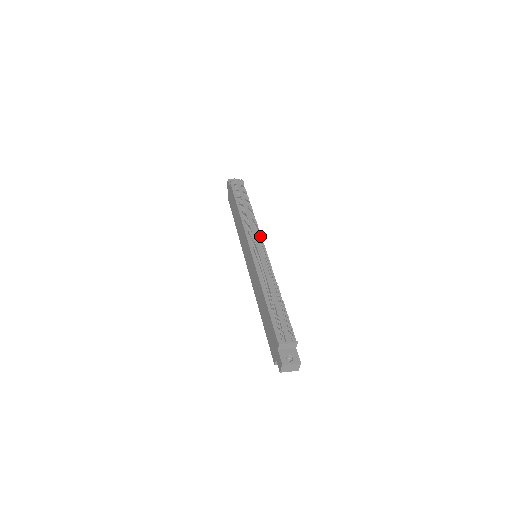
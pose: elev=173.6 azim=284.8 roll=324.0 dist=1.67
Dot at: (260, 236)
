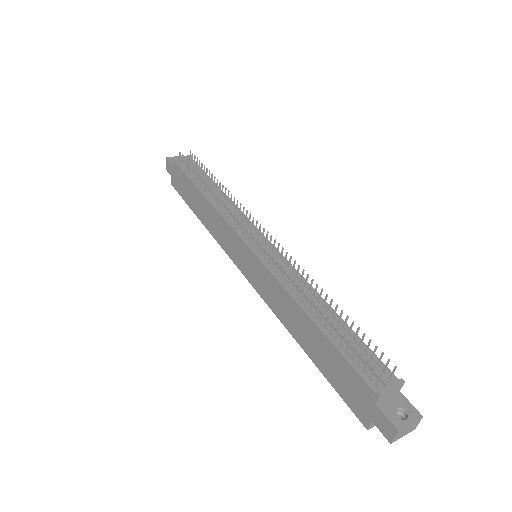
Dot at: (256, 223)
